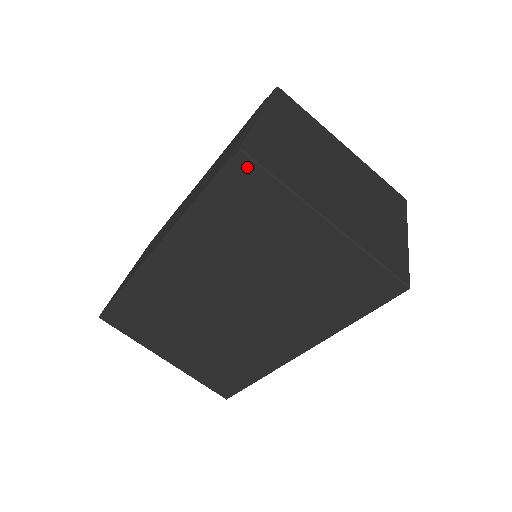
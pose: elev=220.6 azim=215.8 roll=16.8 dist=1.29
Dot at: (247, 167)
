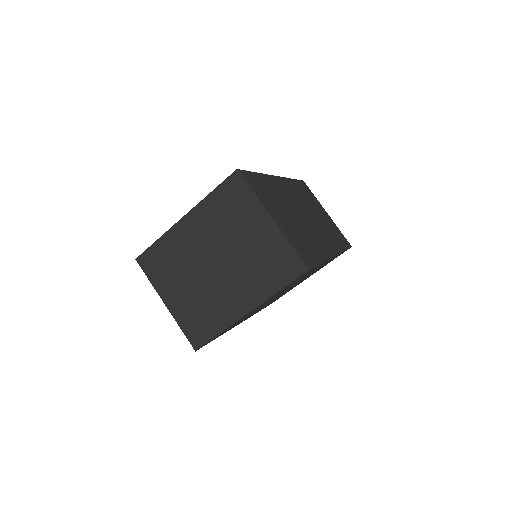
Dot at: occluded
